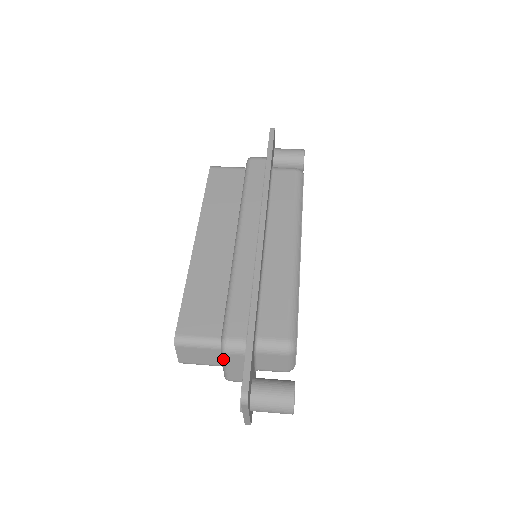
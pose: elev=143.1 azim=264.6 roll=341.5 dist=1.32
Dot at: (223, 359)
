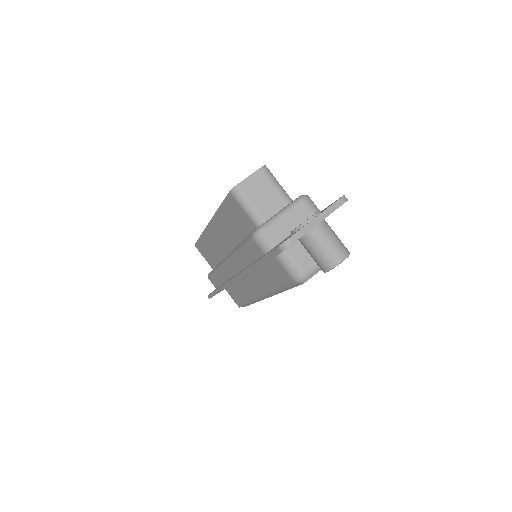
Dot at: occluded
